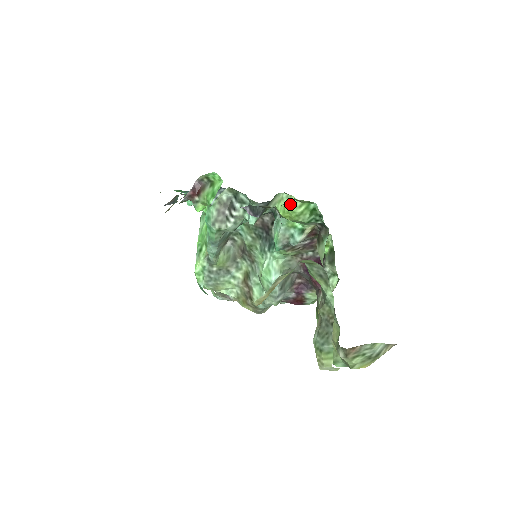
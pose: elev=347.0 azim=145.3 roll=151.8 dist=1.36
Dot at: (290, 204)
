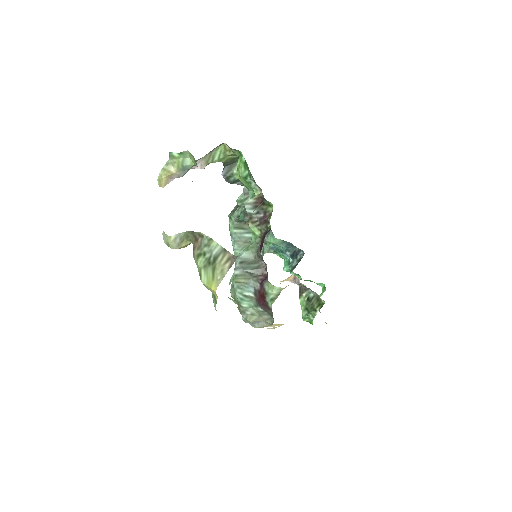
Dot at: occluded
